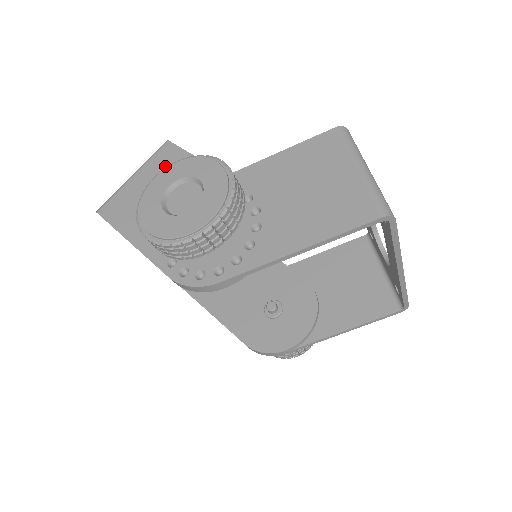
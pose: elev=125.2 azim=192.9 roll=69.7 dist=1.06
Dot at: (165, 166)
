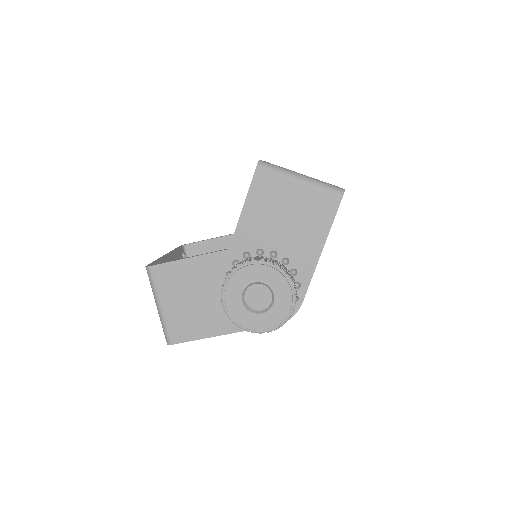
Dot at: (174, 282)
